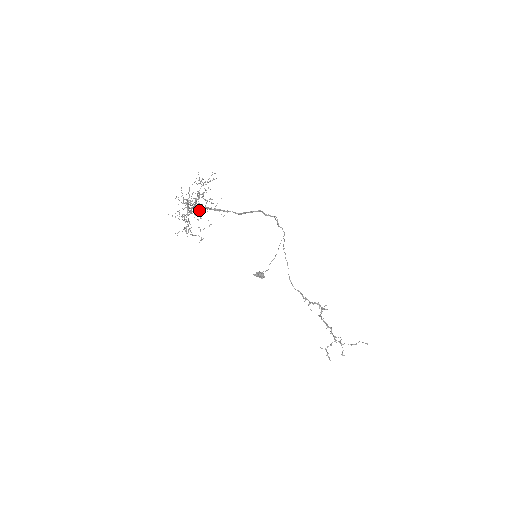
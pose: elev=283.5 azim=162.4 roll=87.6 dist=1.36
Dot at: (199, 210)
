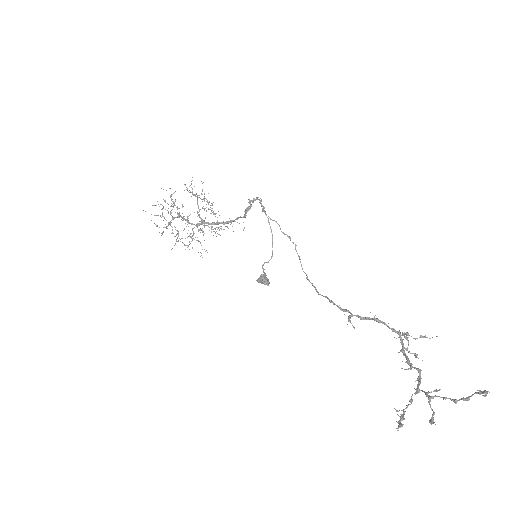
Dot at: (211, 227)
